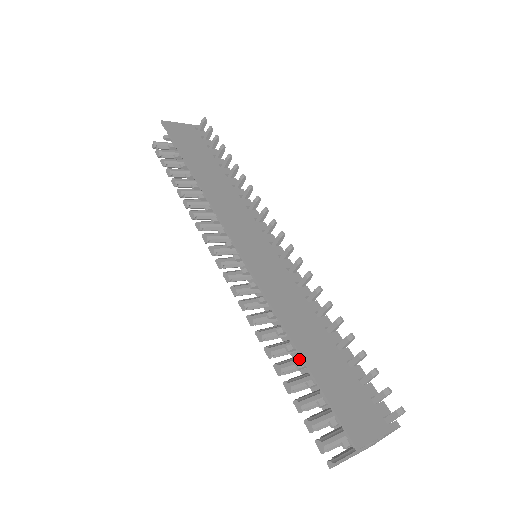
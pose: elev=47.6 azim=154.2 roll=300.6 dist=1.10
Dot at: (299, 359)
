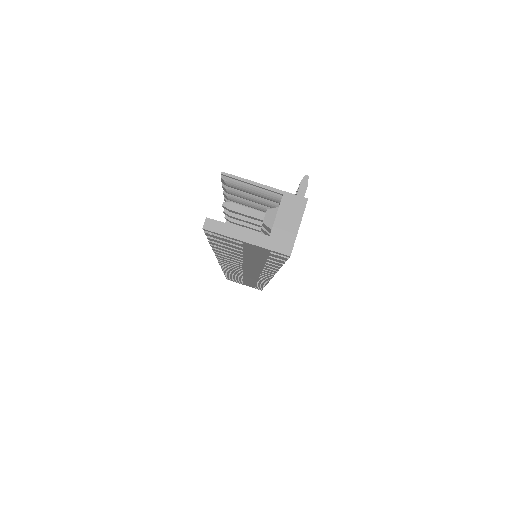
Dot at: occluded
